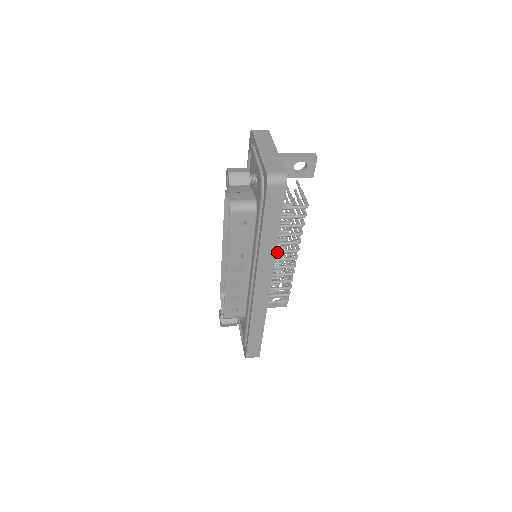
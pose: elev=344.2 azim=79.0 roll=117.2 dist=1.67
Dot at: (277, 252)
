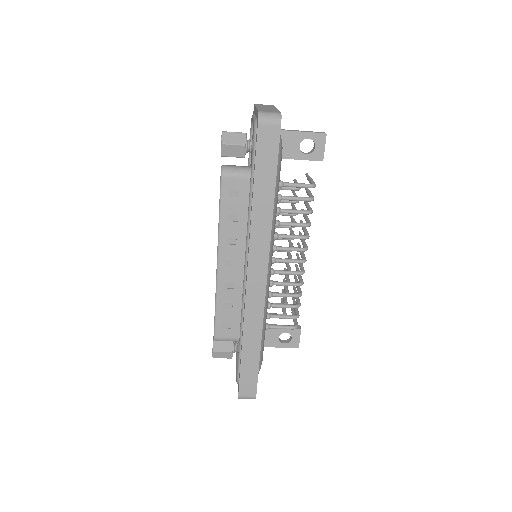
Dot at: (280, 248)
